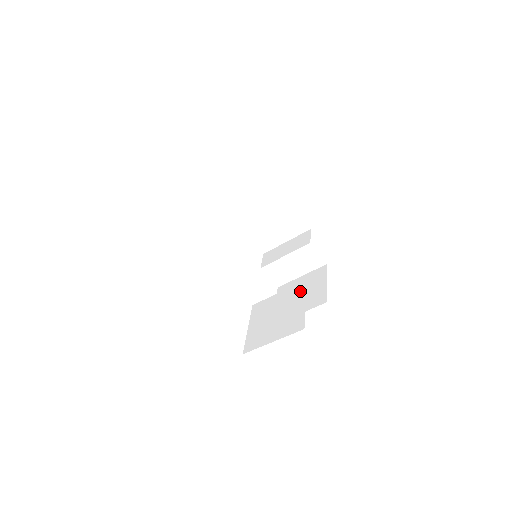
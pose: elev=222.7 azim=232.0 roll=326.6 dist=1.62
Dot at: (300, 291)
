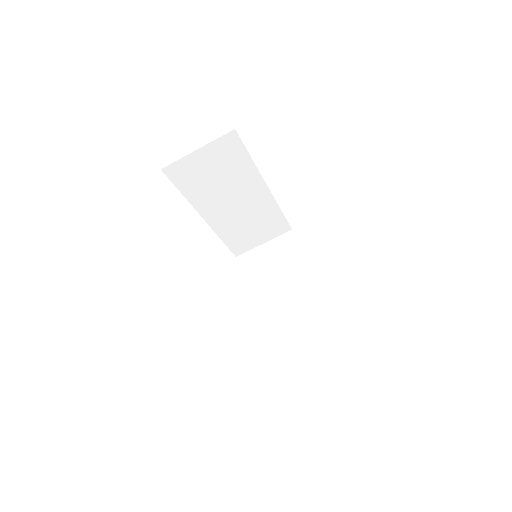
Dot at: occluded
